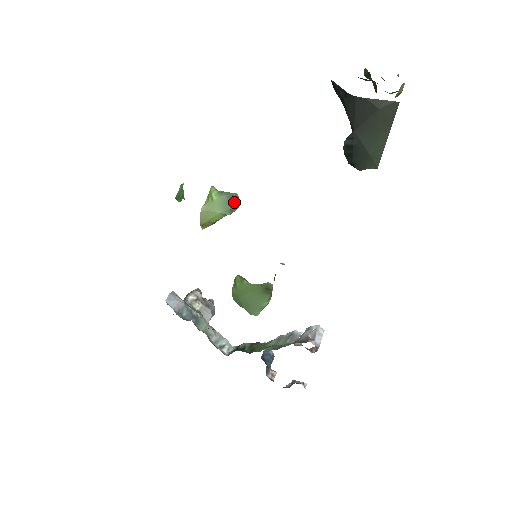
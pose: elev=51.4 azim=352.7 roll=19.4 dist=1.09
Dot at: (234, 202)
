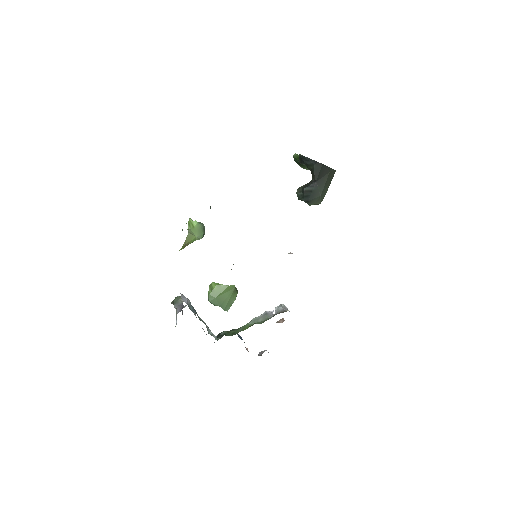
Dot at: (204, 230)
